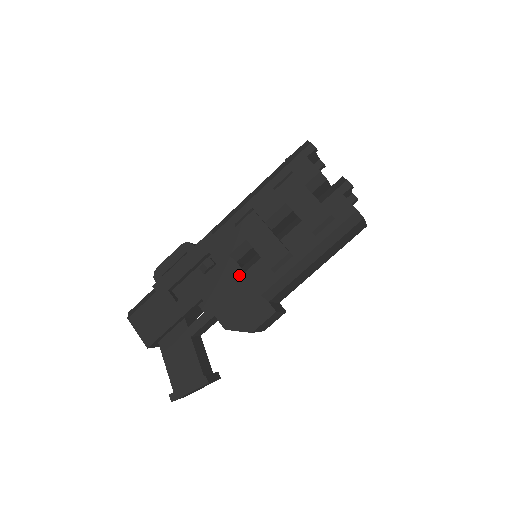
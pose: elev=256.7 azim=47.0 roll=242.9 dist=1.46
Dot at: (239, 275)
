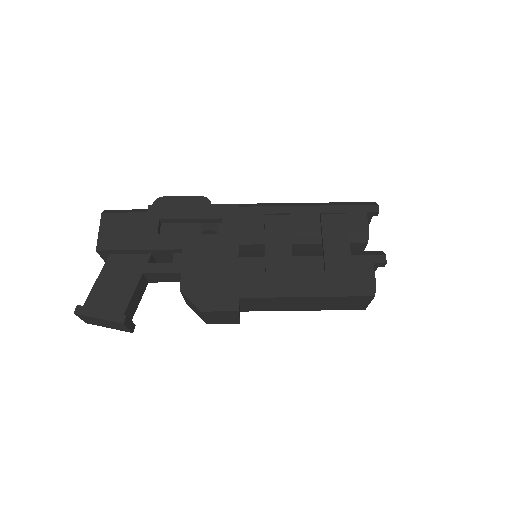
Dot at: (232, 256)
